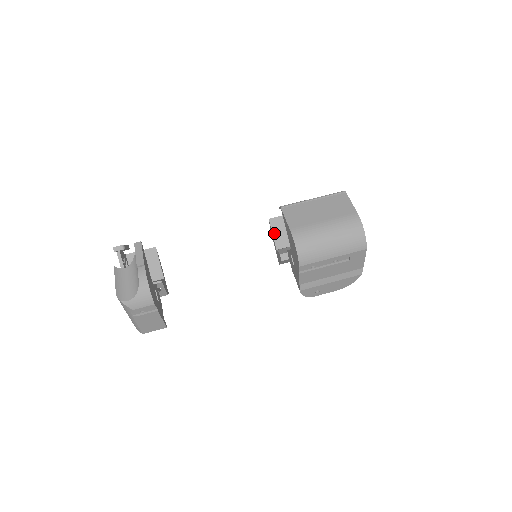
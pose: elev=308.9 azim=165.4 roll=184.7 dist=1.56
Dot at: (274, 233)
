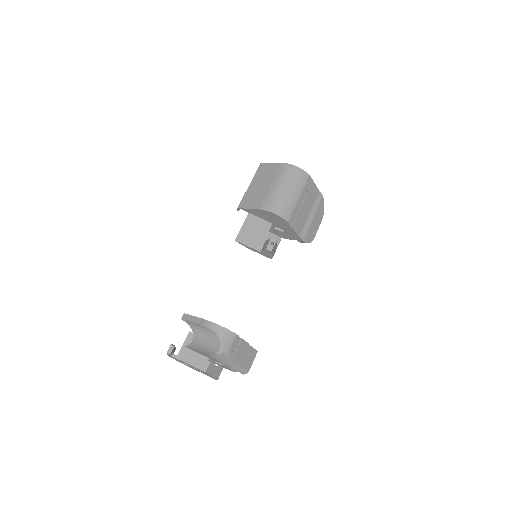
Dot at: (248, 245)
